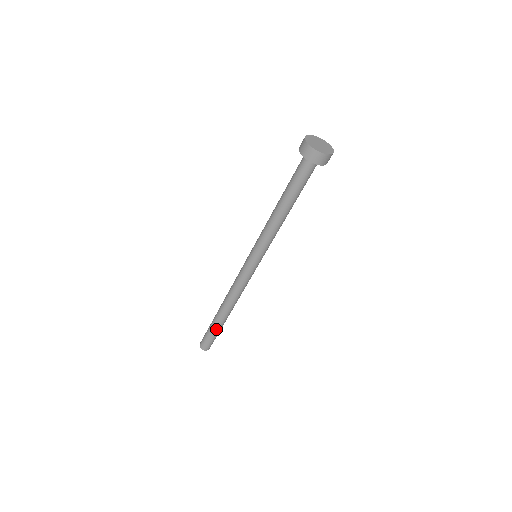
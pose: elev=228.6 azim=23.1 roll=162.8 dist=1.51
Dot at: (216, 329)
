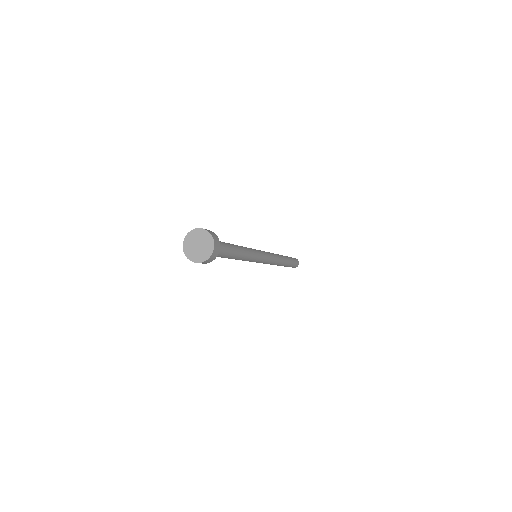
Dot at: (288, 266)
